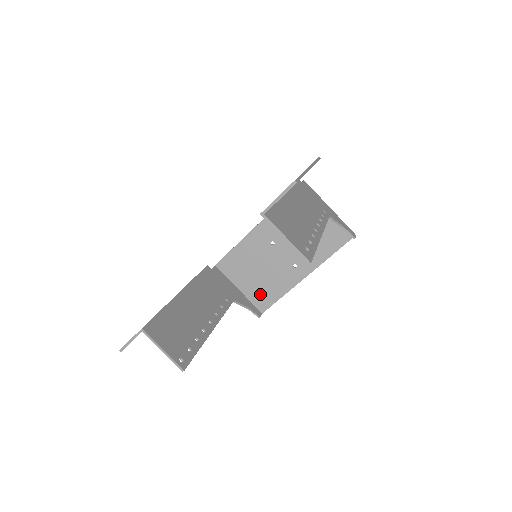
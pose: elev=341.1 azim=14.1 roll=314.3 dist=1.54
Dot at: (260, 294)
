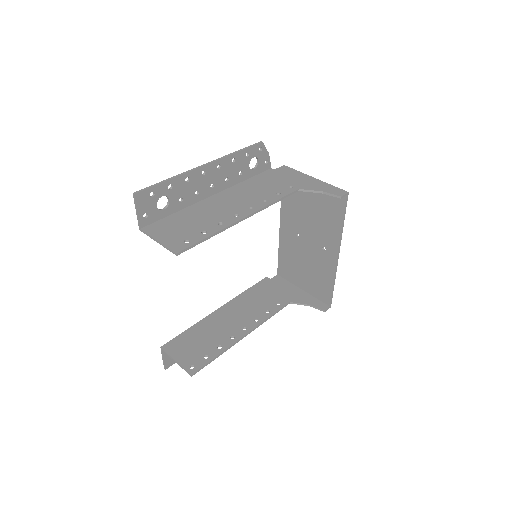
Dot at: (318, 288)
